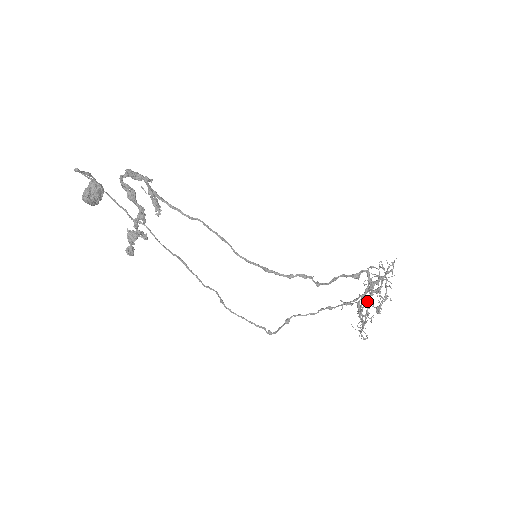
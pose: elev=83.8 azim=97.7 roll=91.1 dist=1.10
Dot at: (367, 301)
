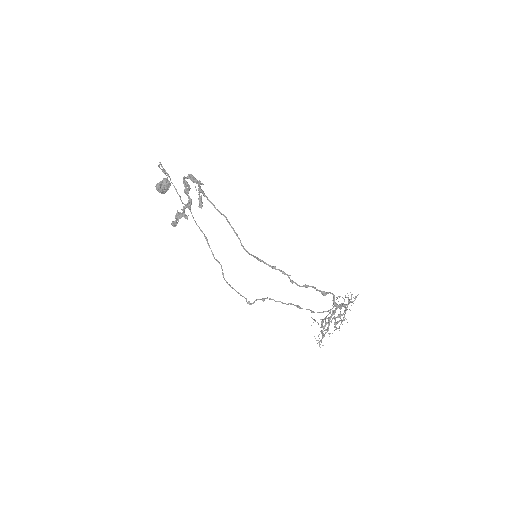
Dot at: (329, 318)
